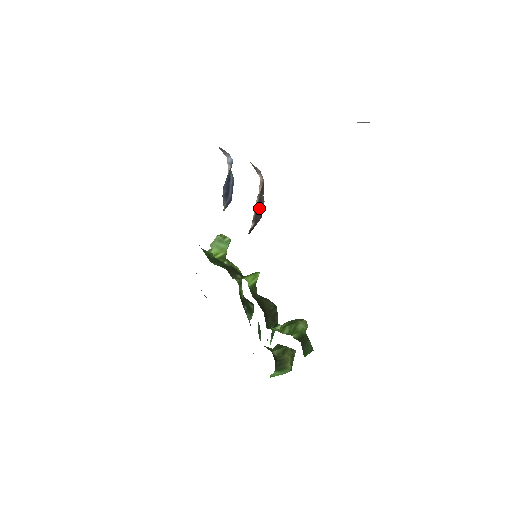
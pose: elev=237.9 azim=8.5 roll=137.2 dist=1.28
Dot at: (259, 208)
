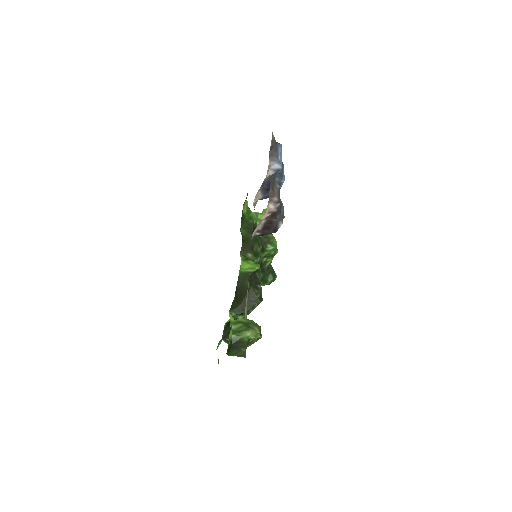
Dot at: (270, 226)
